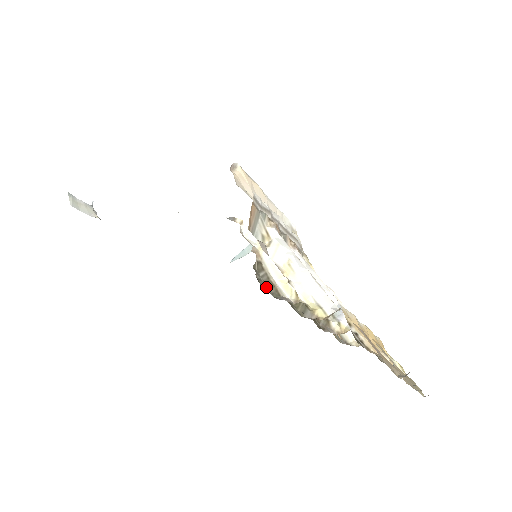
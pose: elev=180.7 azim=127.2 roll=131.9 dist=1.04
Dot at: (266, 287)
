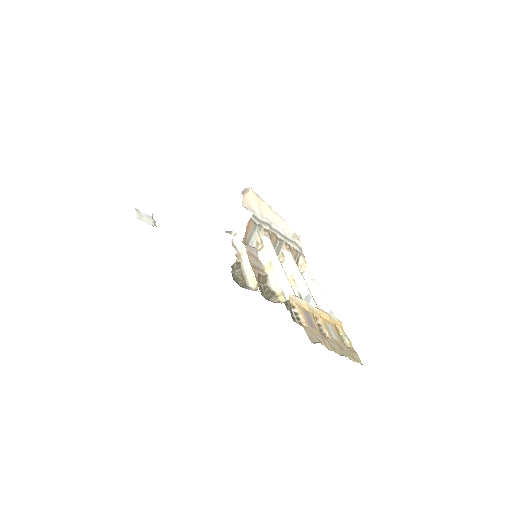
Dot at: (237, 279)
